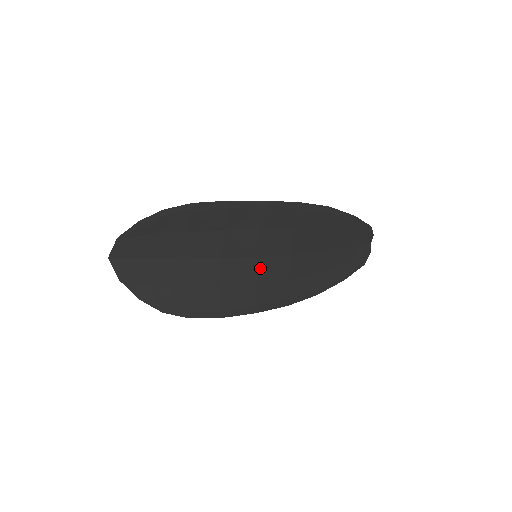
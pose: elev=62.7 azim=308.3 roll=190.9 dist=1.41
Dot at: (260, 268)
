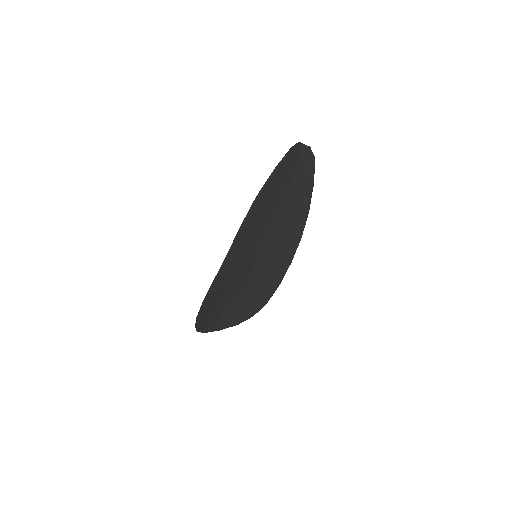
Dot at: (265, 257)
